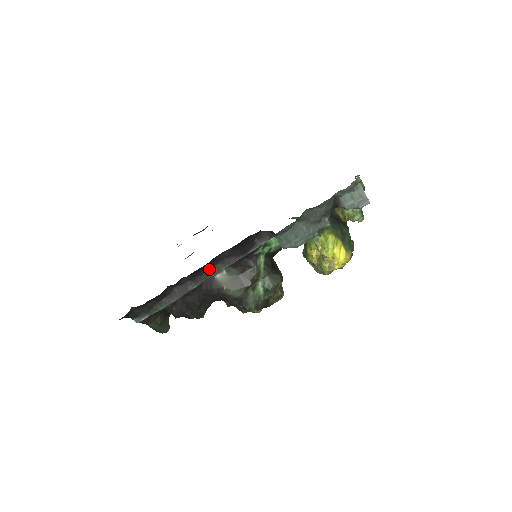
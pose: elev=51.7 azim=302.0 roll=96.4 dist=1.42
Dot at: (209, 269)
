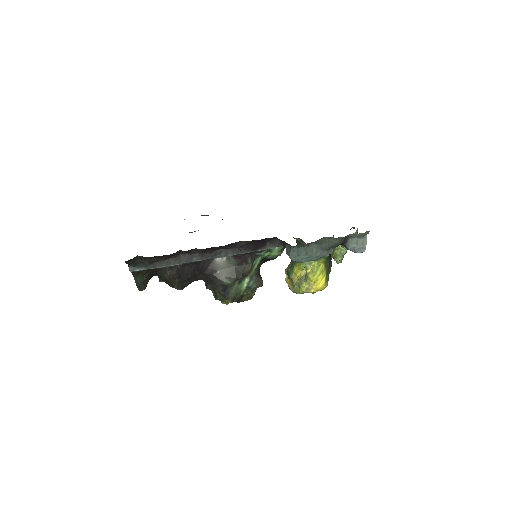
Dot at: (219, 250)
